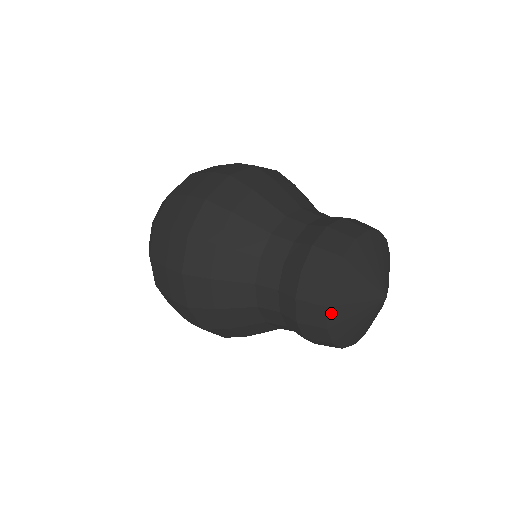
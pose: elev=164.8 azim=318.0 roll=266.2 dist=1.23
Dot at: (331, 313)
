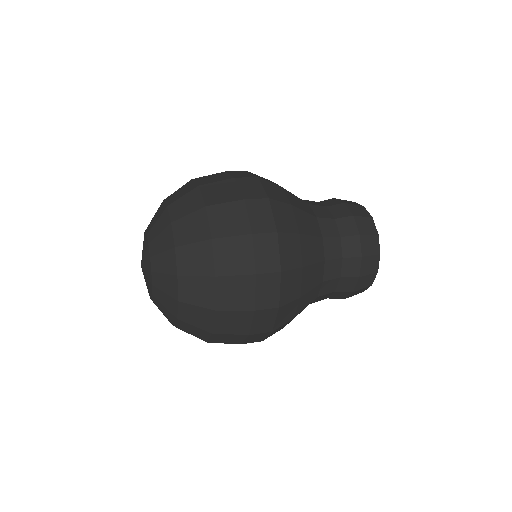
Dot at: (375, 274)
